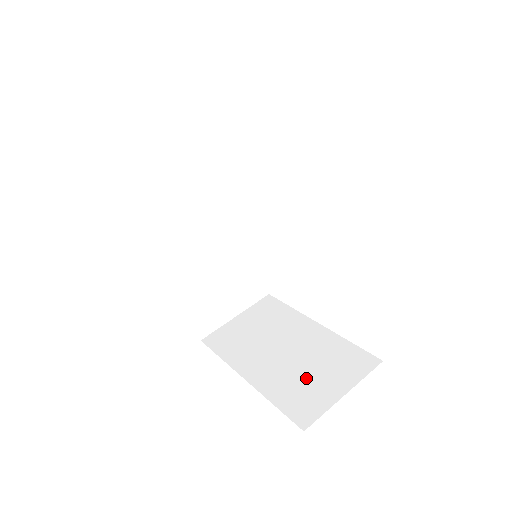
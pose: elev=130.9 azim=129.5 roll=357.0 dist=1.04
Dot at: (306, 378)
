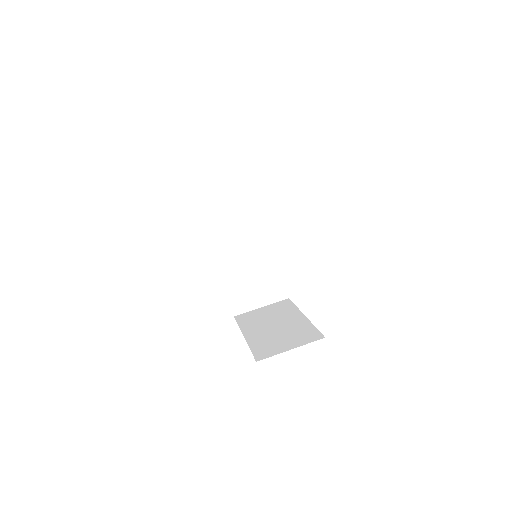
Dot at: (276, 340)
